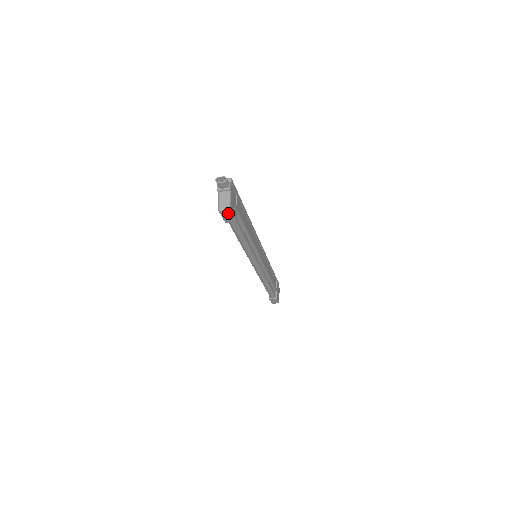
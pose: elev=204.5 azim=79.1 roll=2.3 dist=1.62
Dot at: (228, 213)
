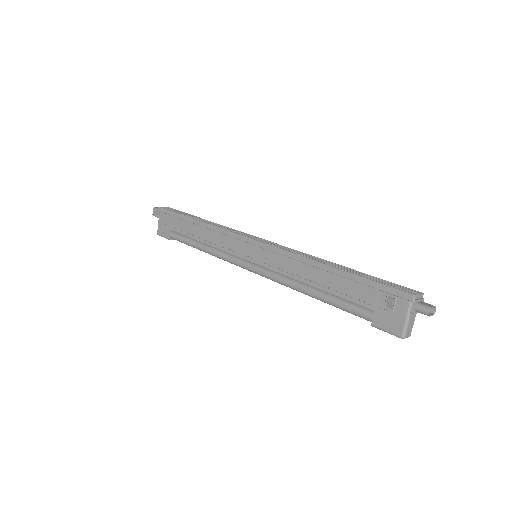
Dot at: occluded
